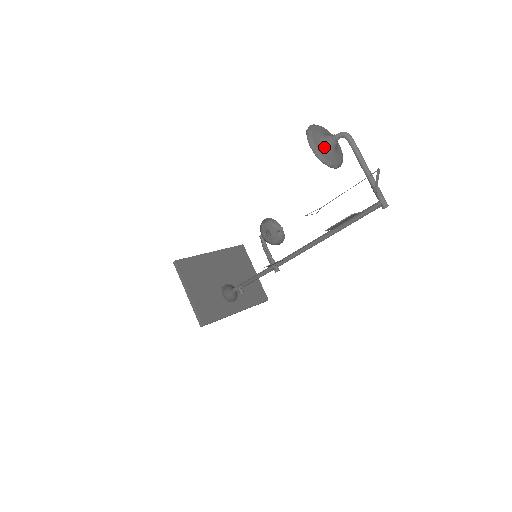
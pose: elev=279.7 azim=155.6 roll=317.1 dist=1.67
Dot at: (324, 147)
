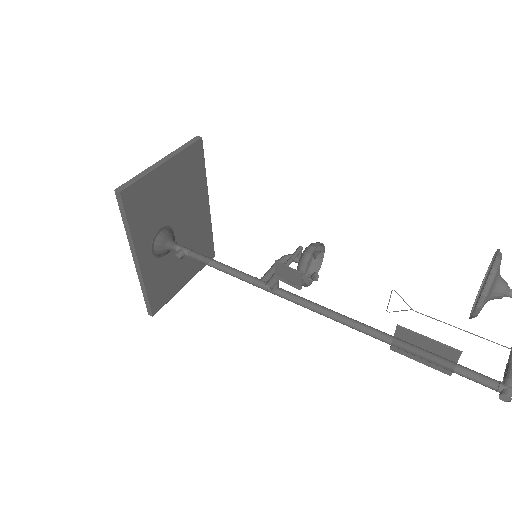
Dot at: (497, 278)
